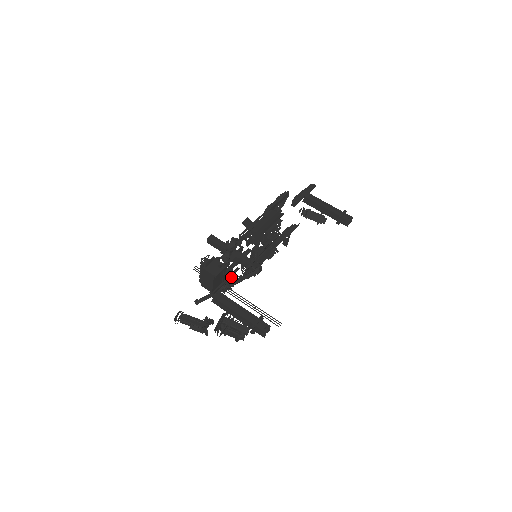
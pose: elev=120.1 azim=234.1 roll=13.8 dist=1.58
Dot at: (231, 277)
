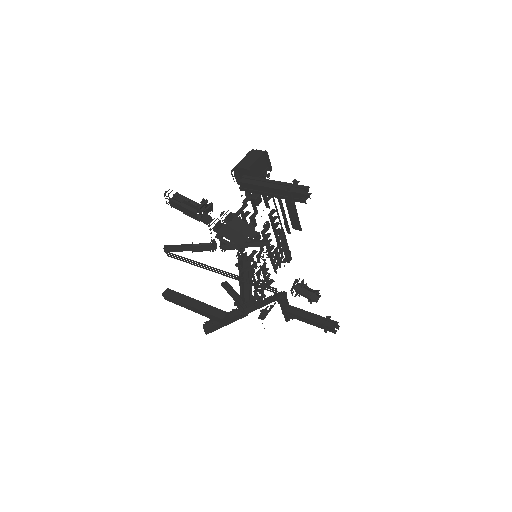
Dot at: occluded
